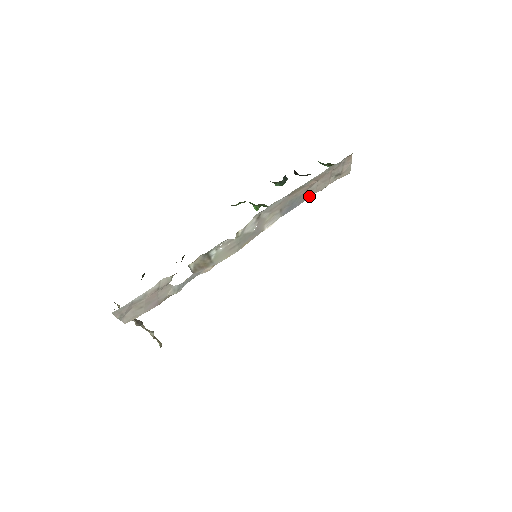
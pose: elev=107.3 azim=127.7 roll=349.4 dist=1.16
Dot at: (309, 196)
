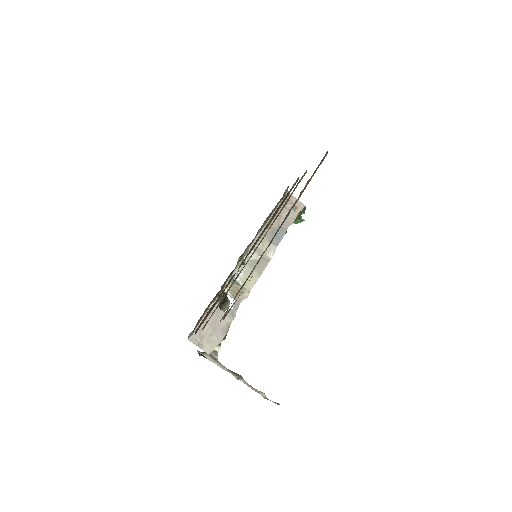
Dot at: (286, 228)
